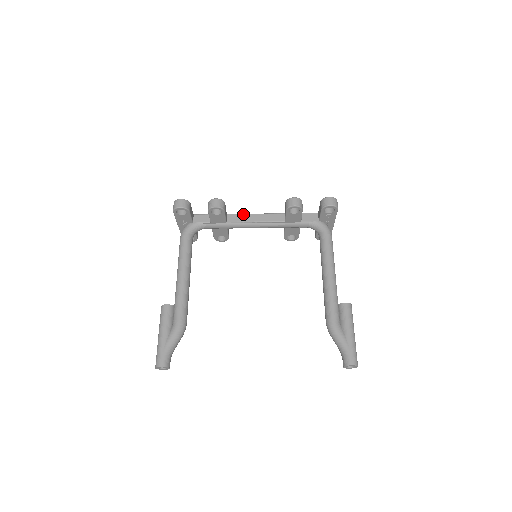
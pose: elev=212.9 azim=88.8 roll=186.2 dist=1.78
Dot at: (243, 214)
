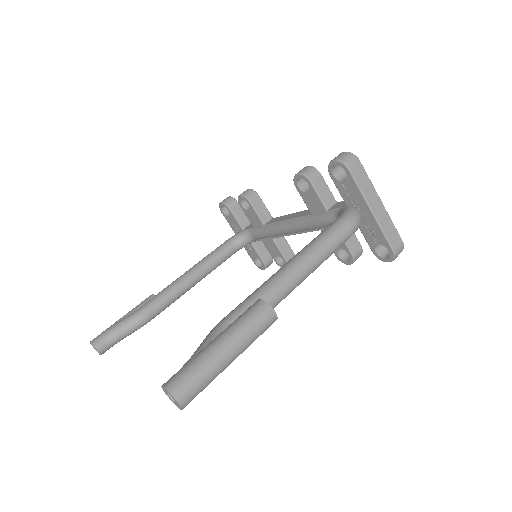
Dot at: (284, 215)
